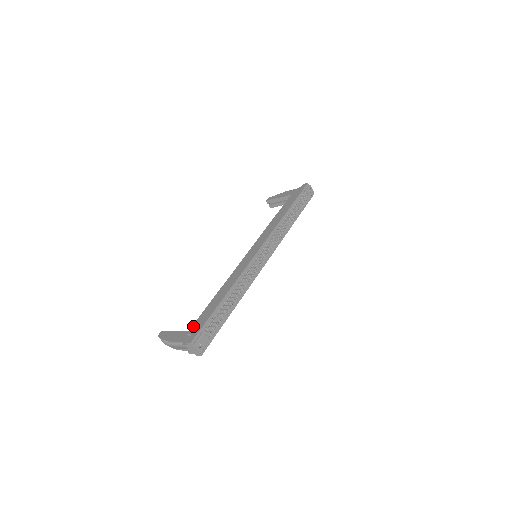
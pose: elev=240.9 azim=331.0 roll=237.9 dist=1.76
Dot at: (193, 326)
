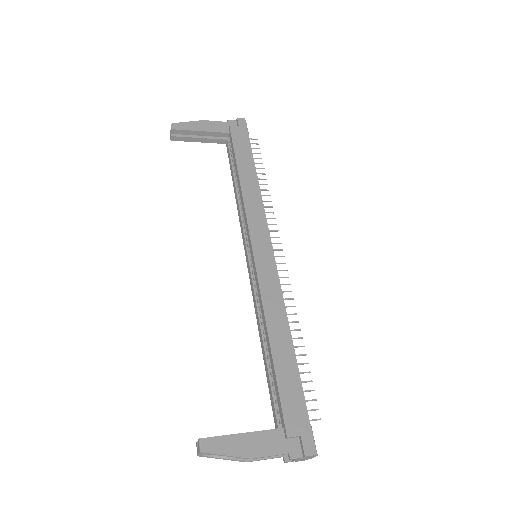
Dot at: (288, 419)
